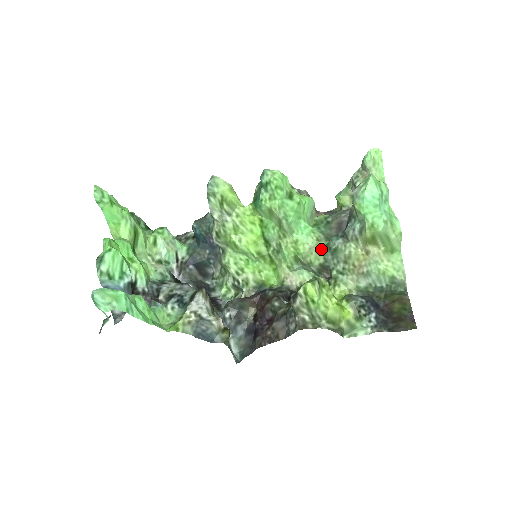
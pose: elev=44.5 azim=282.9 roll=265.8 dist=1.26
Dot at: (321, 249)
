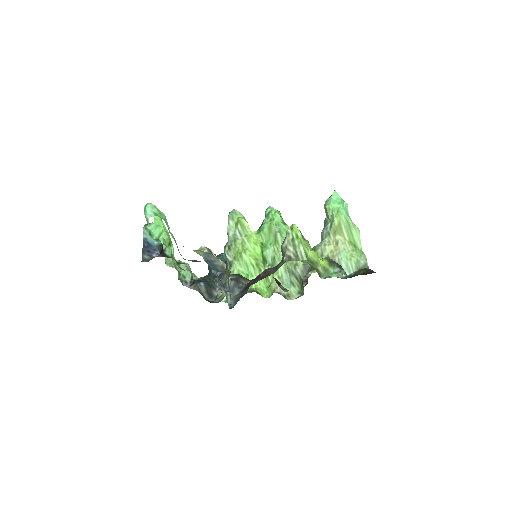
Dot at: occluded
